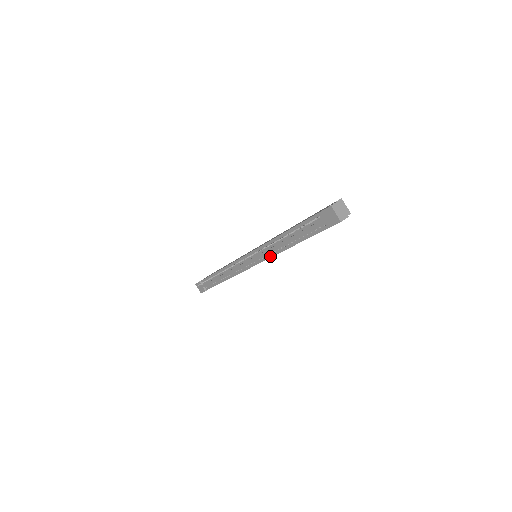
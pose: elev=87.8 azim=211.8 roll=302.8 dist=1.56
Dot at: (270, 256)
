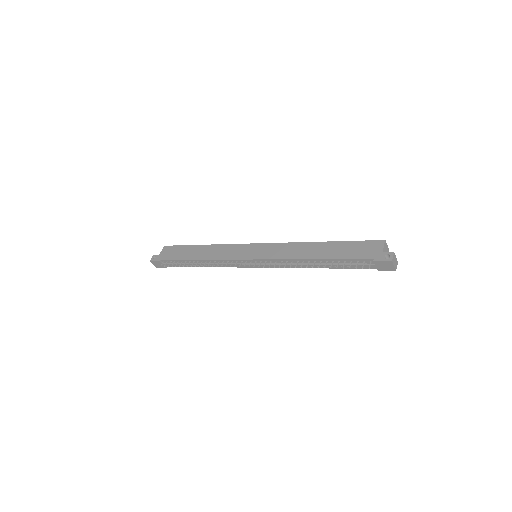
Dot at: (286, 267)
